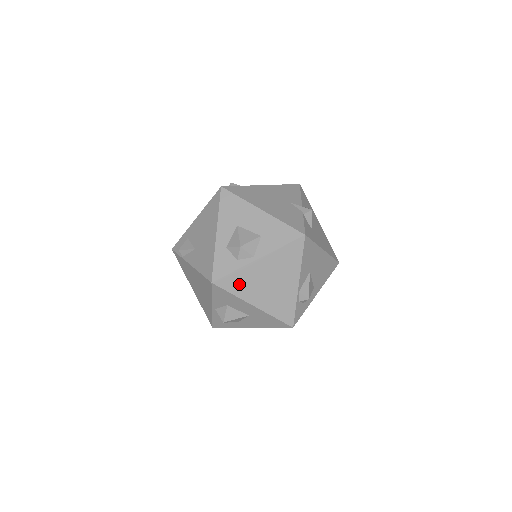
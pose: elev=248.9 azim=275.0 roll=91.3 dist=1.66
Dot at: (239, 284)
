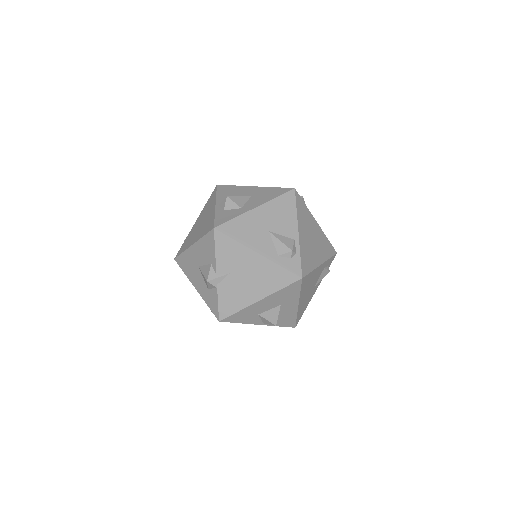
Dot at: occluded
